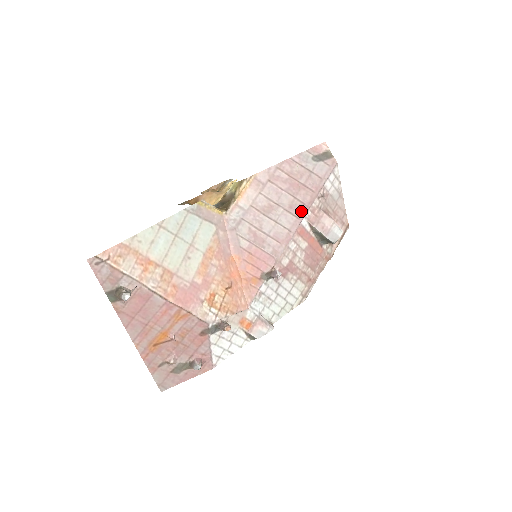
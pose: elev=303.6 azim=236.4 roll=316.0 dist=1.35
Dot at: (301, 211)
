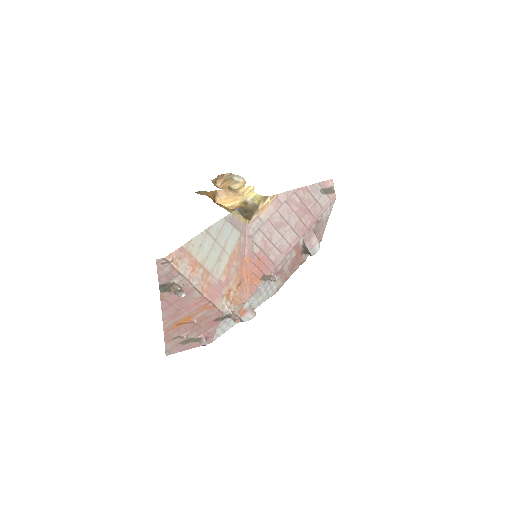
Dot at: (302, 231)
